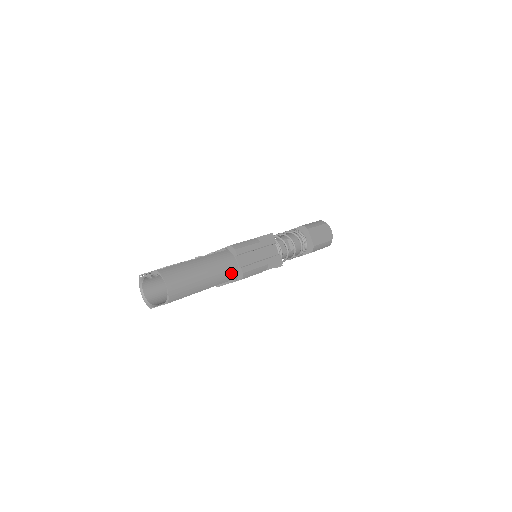
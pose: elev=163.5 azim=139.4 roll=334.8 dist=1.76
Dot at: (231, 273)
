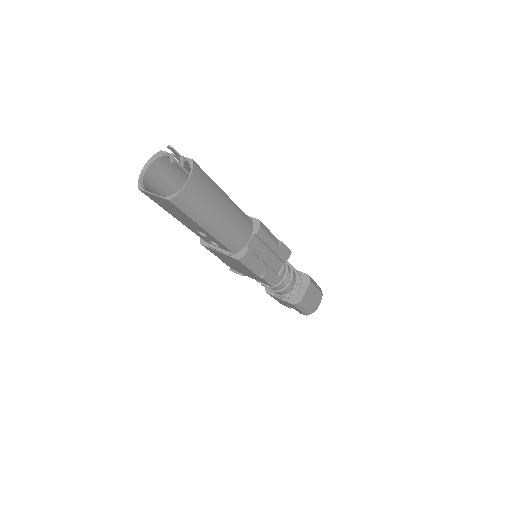
Dot at: (236, 243)
